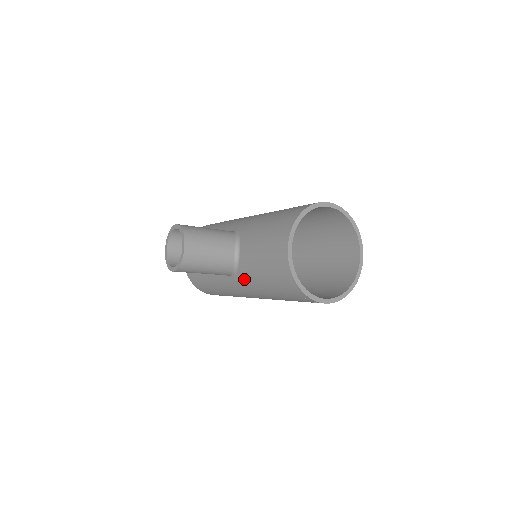
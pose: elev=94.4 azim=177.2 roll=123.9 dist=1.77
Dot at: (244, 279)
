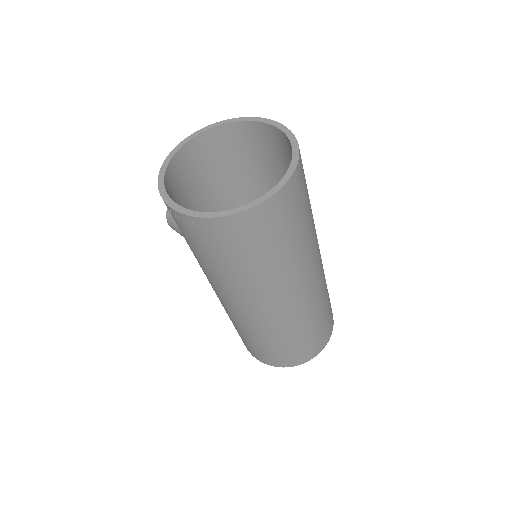
Dot at: occluded
